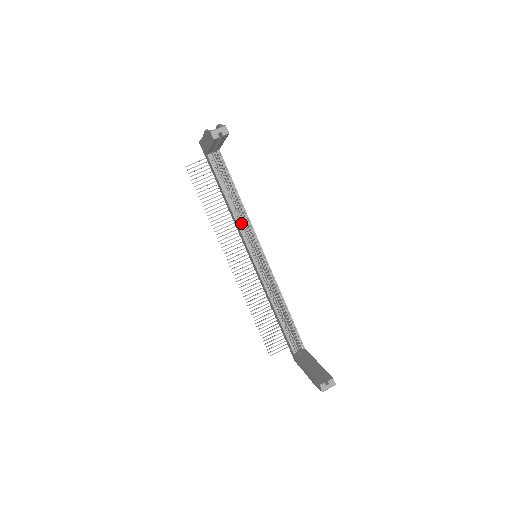
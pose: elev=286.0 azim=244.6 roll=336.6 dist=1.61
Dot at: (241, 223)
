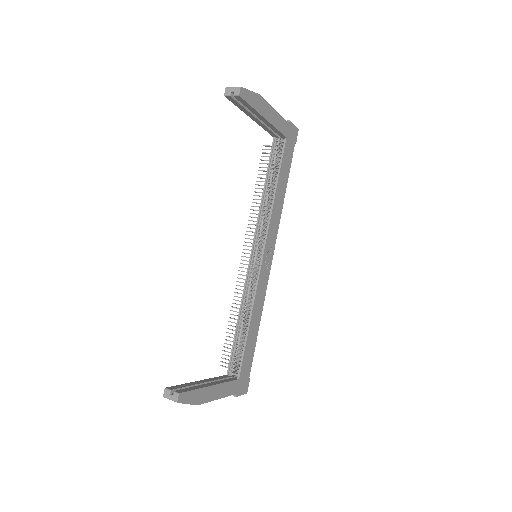
Dot at: (263, 216)
